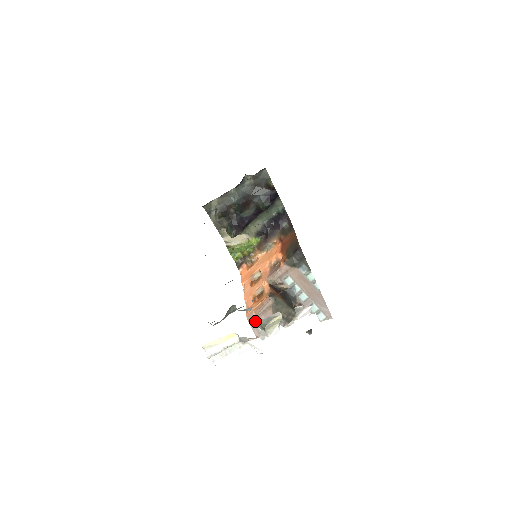
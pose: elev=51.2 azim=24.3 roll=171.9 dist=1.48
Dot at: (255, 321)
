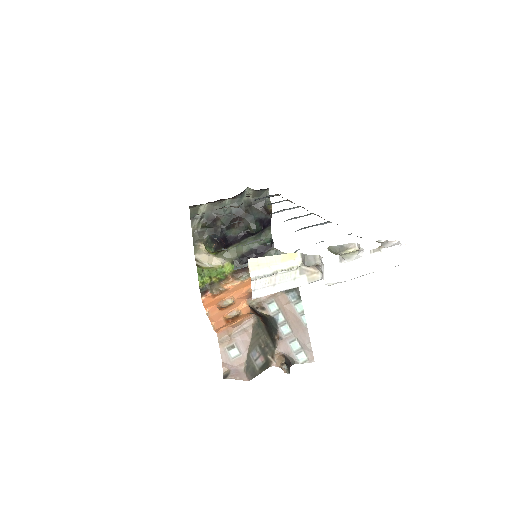
Dot at: (227, 342)
